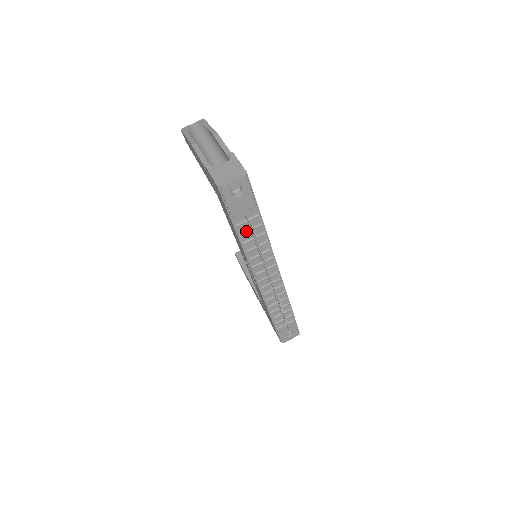
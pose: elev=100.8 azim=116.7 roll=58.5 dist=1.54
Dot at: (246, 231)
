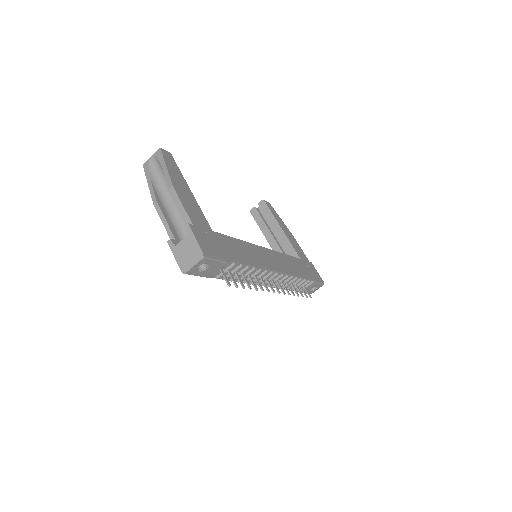
Dot at: (229, 276)
